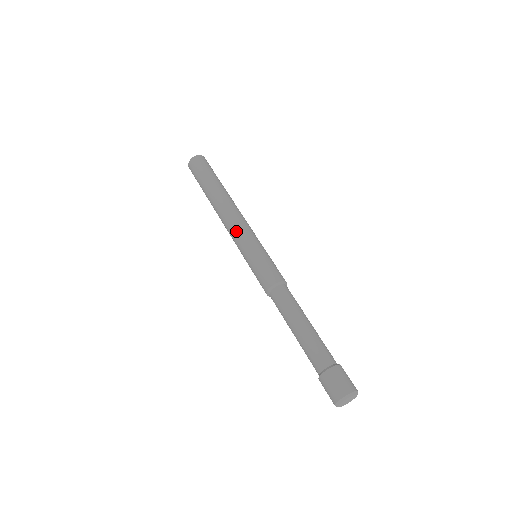
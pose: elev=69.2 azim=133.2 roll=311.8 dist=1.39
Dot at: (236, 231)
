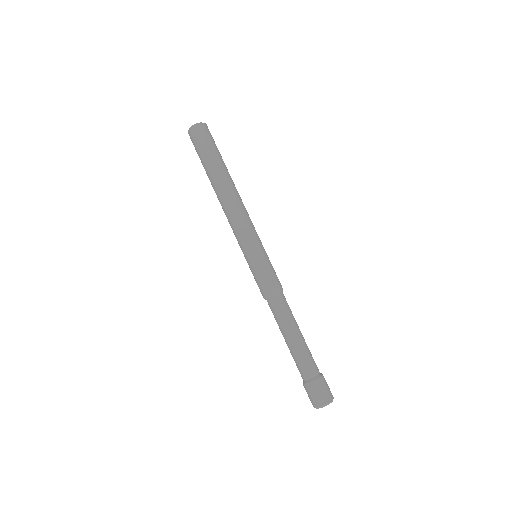
Dot at: (241, 228)
